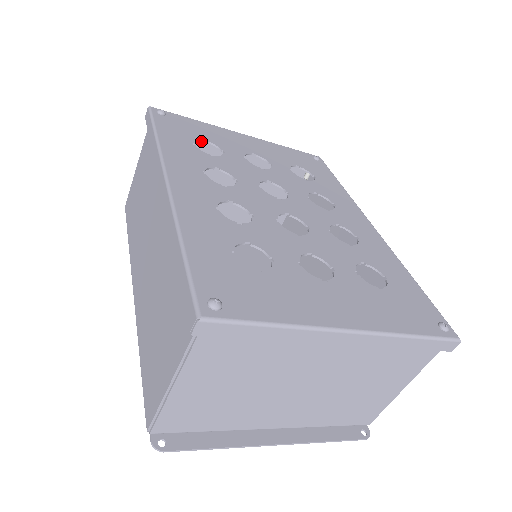
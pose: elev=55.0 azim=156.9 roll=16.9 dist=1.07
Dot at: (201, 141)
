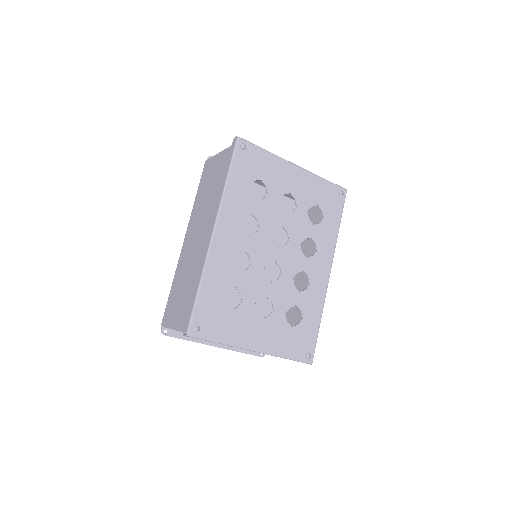
Dot at: (257, 180)
